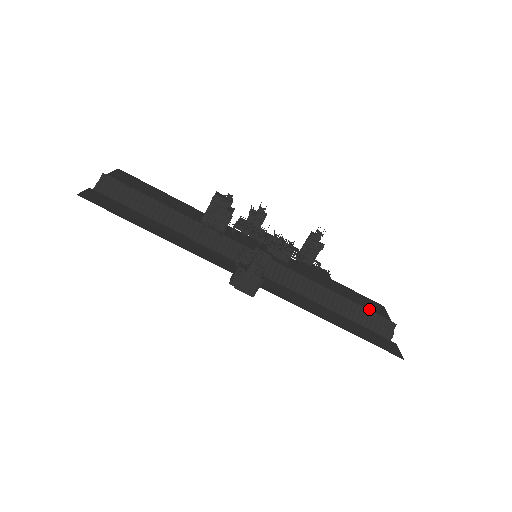
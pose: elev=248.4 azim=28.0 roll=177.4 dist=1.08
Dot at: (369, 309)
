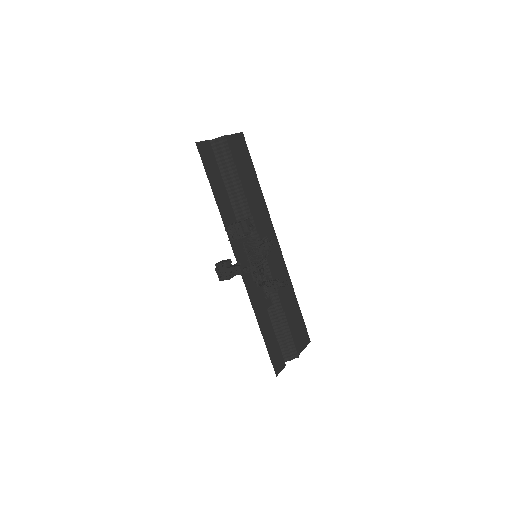
Dot at: (296, 336)
